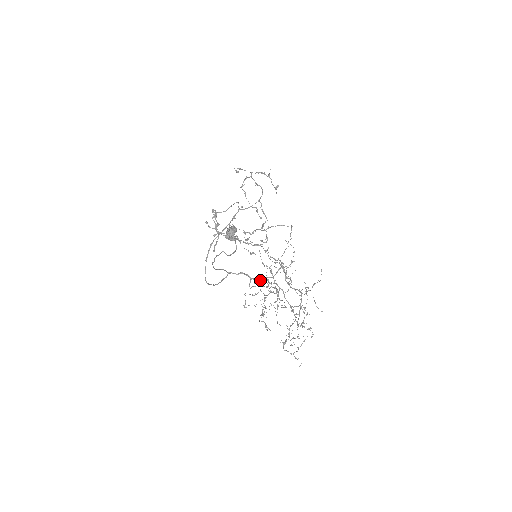
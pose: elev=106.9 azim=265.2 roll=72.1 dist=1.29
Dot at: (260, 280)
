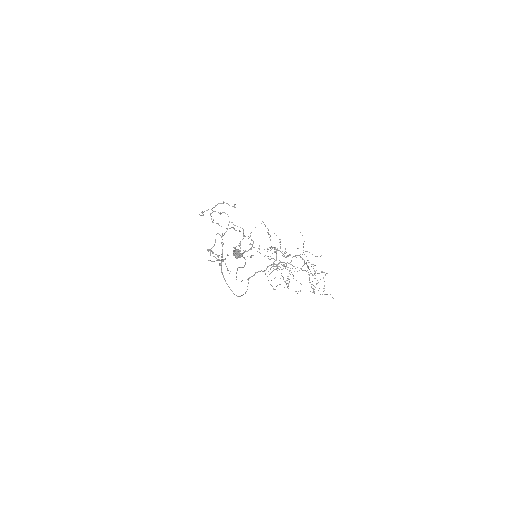
Dot at: (270, 268)
